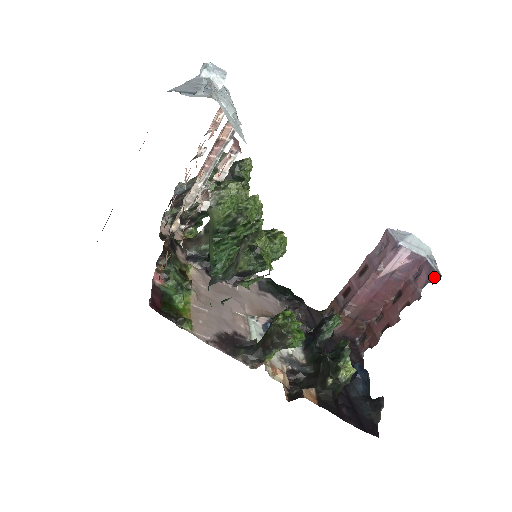
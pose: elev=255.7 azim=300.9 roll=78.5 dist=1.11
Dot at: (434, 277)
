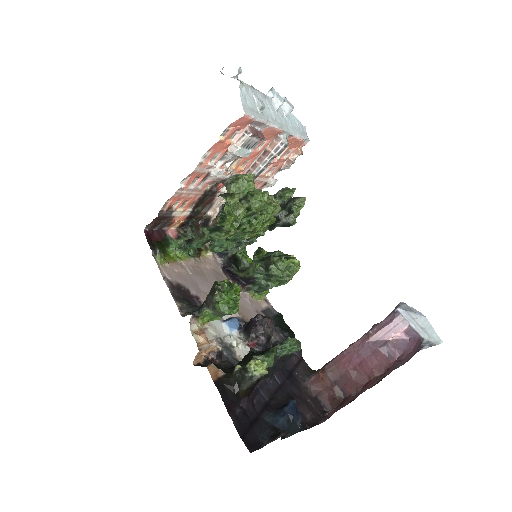
Dot at: (415, 352)
